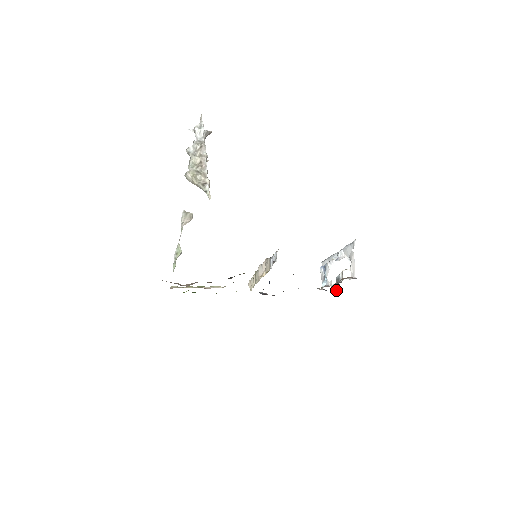
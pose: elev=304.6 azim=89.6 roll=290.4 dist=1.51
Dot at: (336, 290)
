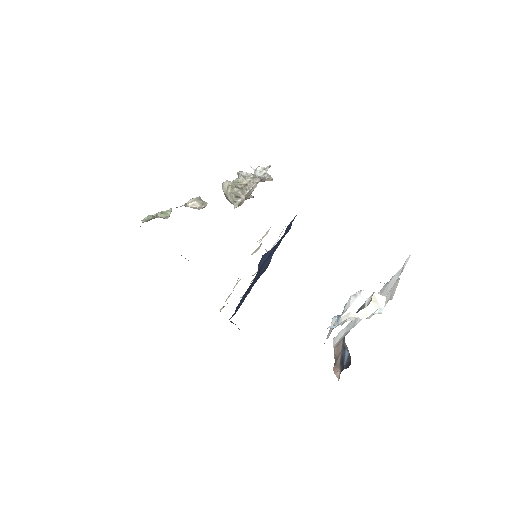
Dot at: occluded
